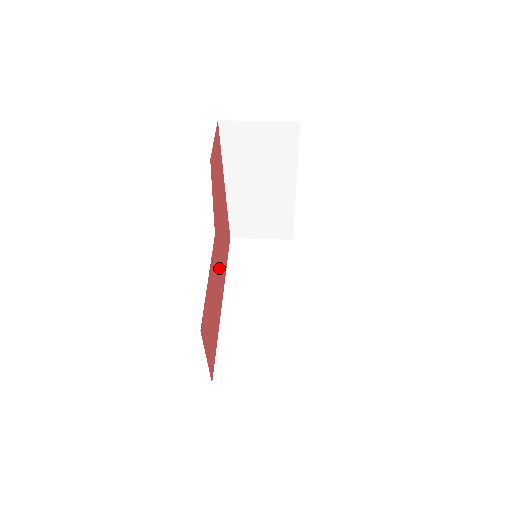
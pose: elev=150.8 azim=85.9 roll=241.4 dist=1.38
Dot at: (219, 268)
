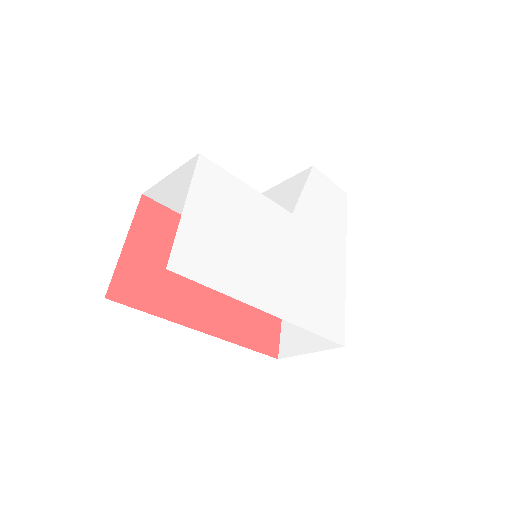
Dot at: occluded
